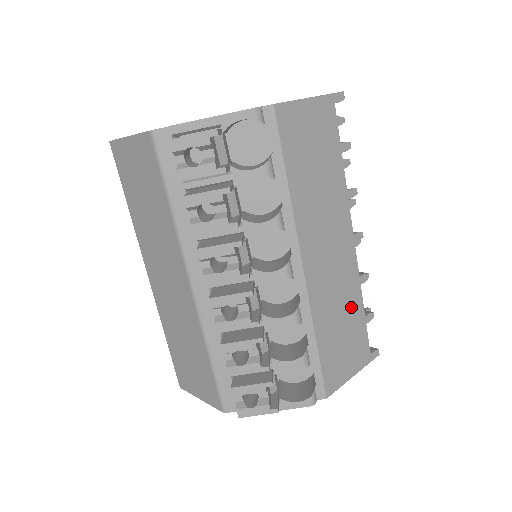
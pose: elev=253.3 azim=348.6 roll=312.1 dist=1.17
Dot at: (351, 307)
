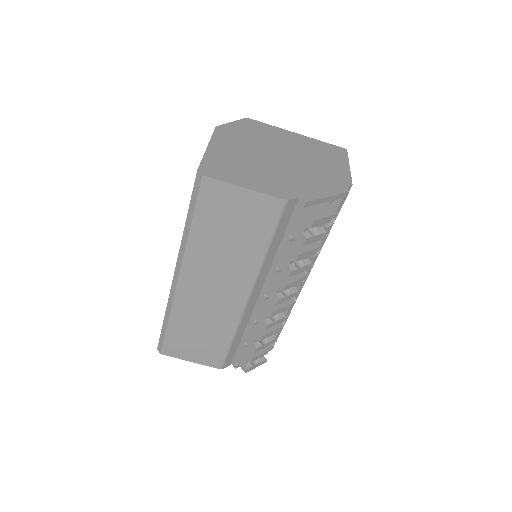
Dot at: occluded
